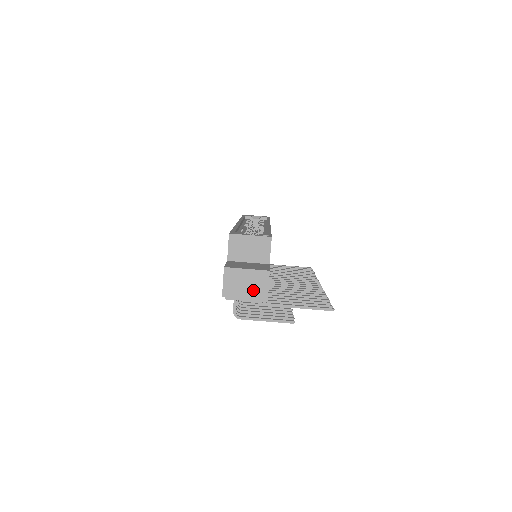
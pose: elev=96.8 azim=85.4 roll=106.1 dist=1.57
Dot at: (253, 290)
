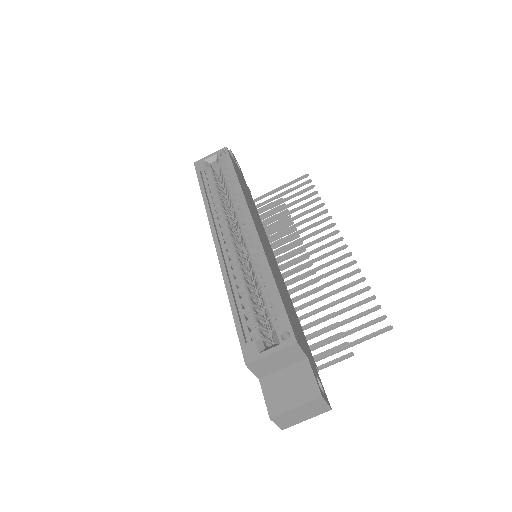
Dot at: (312, 413)
